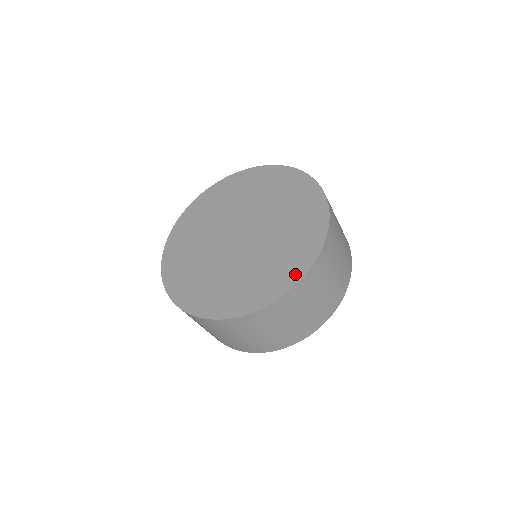
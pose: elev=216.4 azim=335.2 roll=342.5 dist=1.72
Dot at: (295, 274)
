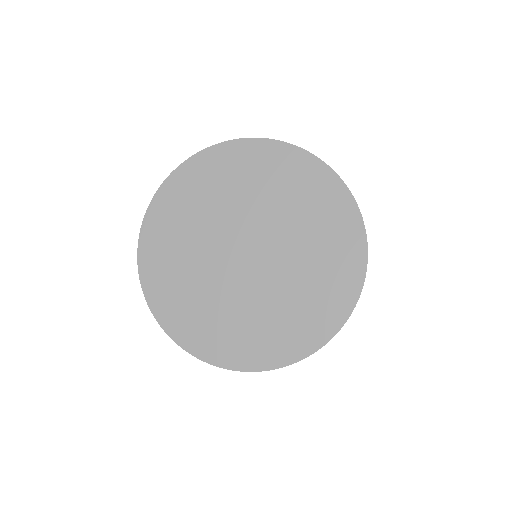
Dot at: (337, 315)
